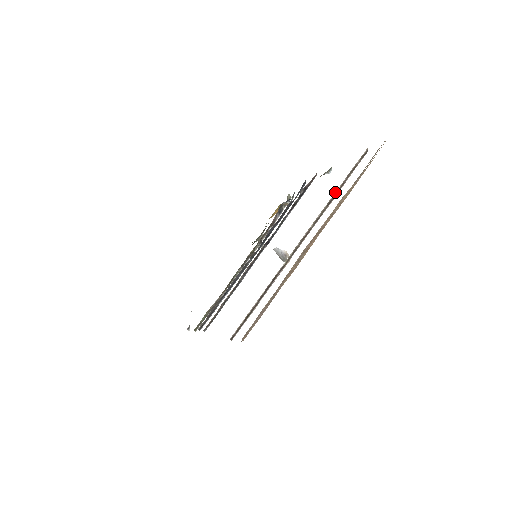
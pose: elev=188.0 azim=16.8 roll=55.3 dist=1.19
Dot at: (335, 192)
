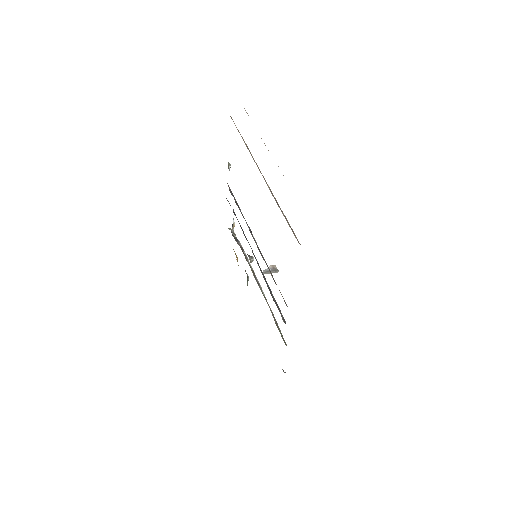
Dot at: occluded
